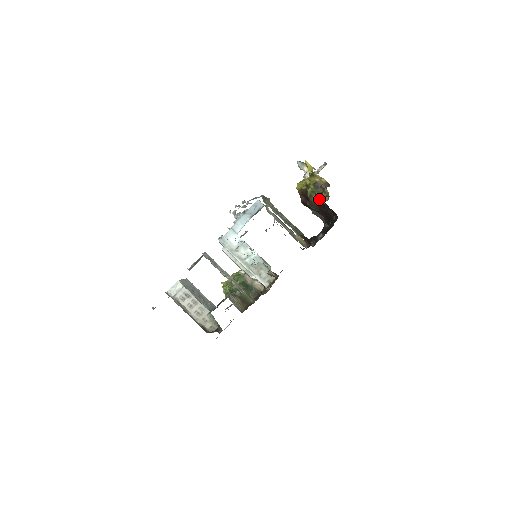
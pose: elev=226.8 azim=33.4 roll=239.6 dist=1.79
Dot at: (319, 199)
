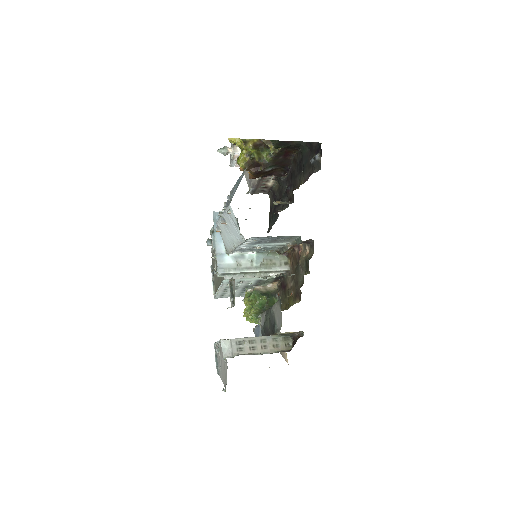
Dot at: (279, 142)
